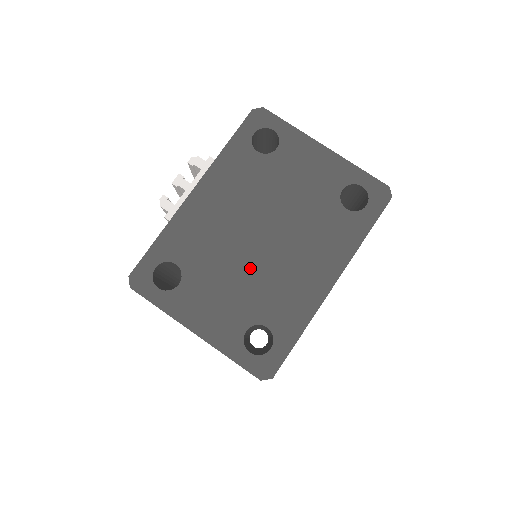
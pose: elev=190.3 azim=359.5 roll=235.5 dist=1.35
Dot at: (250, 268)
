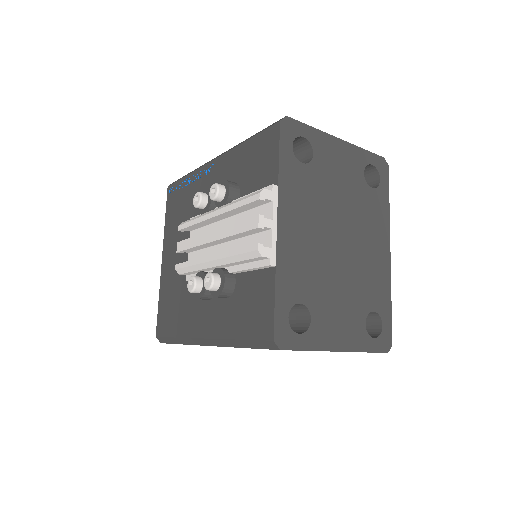
Dot at: (345, 272)
